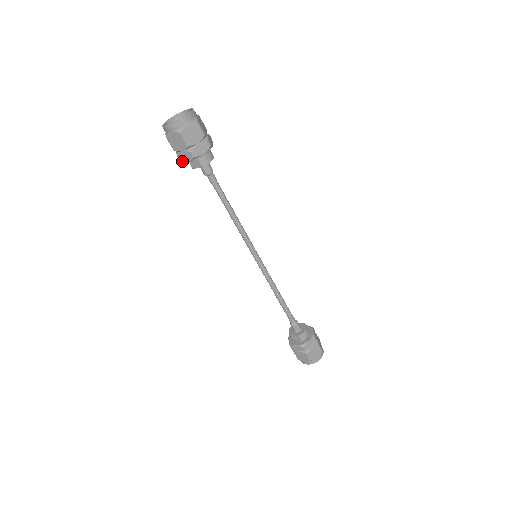
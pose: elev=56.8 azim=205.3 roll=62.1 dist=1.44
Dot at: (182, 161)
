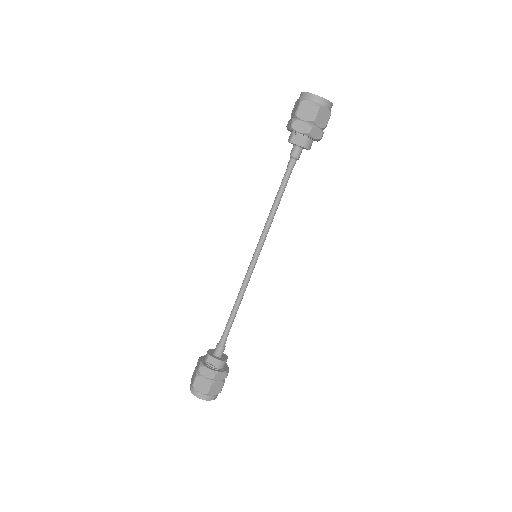
Dot at: (293, 128)
